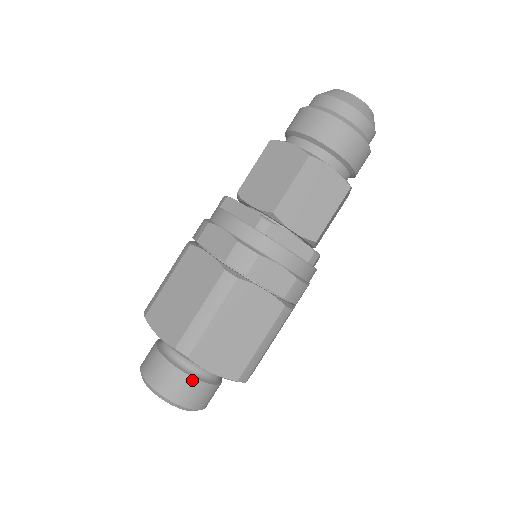
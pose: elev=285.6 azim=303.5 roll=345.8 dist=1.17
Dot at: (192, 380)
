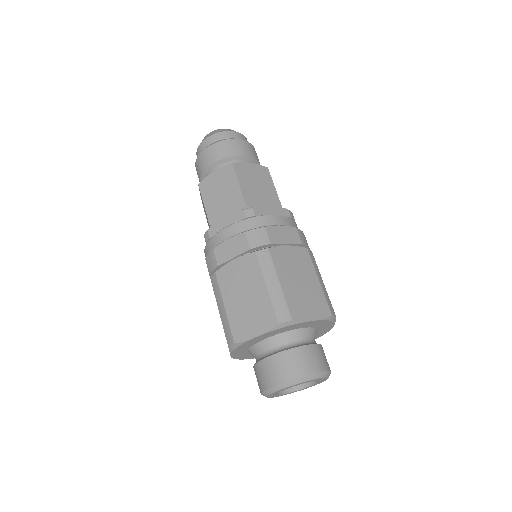
Dot at: (306, 348)
